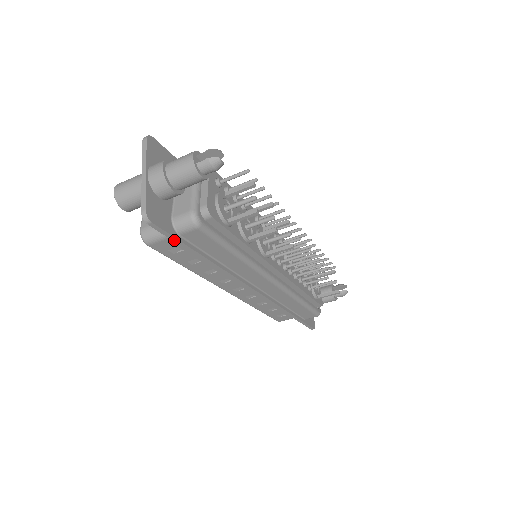
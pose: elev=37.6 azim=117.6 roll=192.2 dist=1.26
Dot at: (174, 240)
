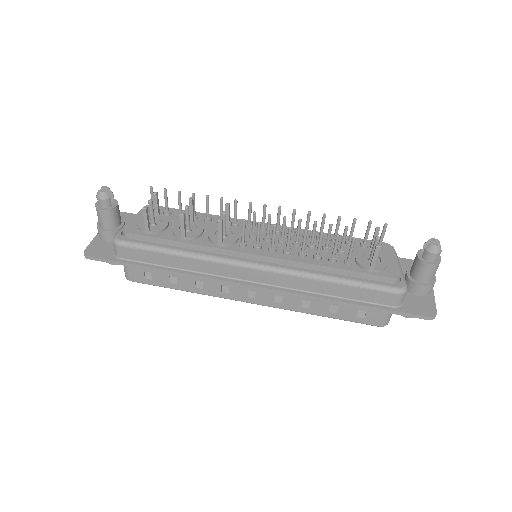
Dot at: (116, 263)
